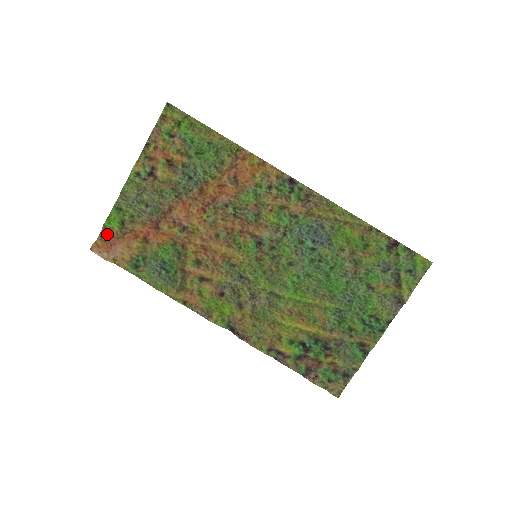
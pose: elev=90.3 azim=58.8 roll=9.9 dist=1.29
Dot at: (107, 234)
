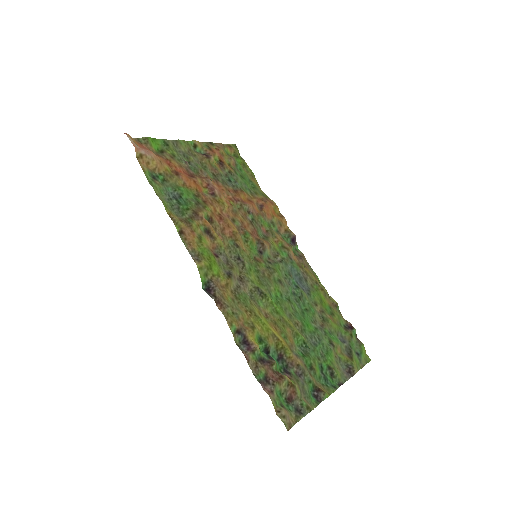
Dot at: (144, 143)
